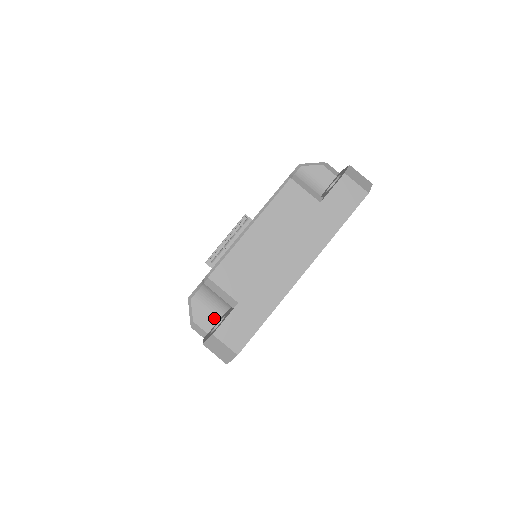
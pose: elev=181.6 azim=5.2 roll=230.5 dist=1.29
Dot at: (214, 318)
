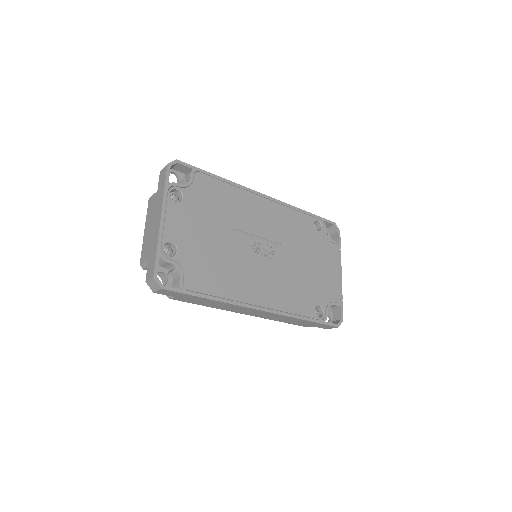
Dot at: occluded
